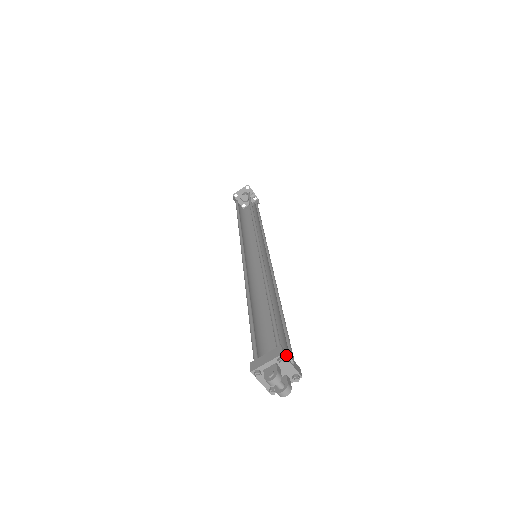
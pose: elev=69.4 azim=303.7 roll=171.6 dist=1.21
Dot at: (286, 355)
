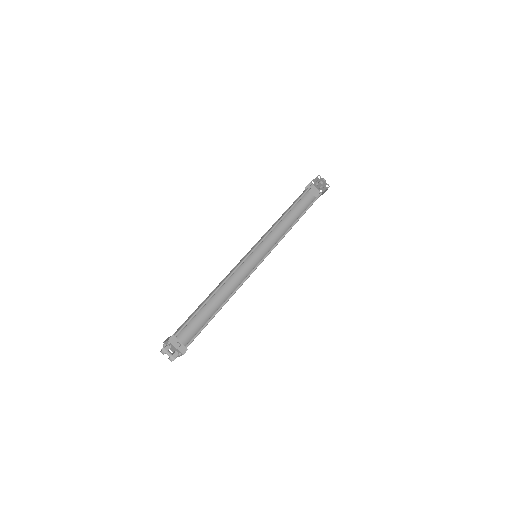
Dot at: (173, 341)
